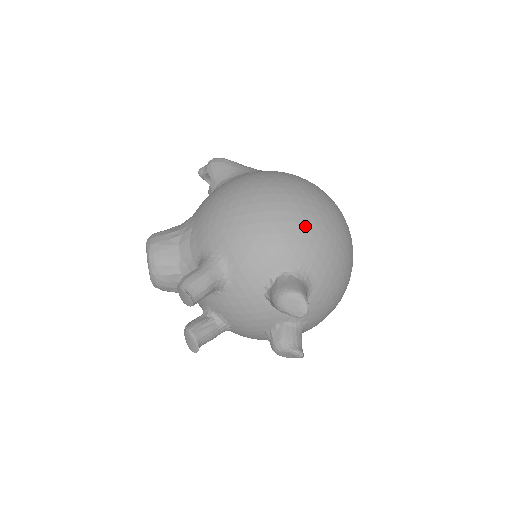
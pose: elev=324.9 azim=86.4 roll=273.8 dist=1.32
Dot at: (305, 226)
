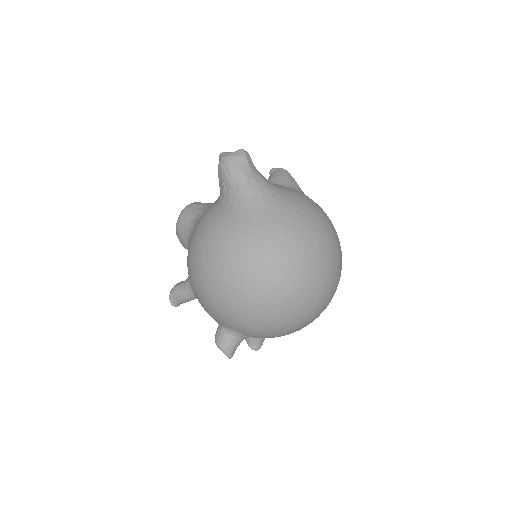
Dot at: (233, 313)
